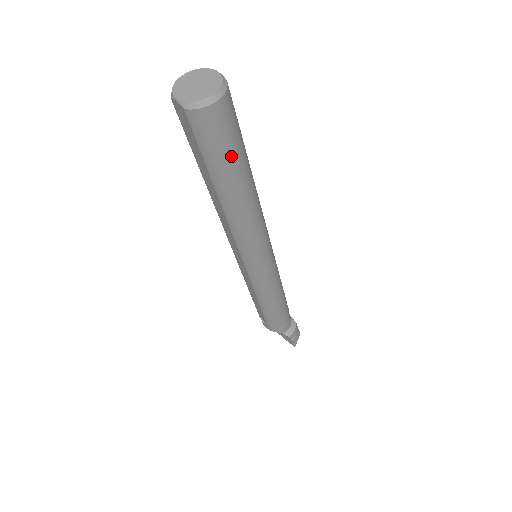
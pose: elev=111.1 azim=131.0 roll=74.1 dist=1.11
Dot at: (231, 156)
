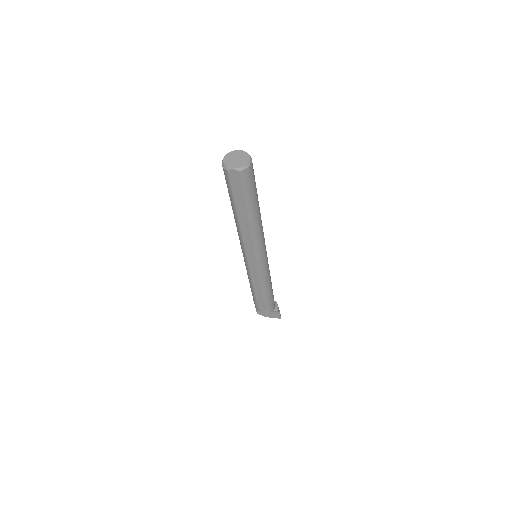
Dot at: (255, 190)
